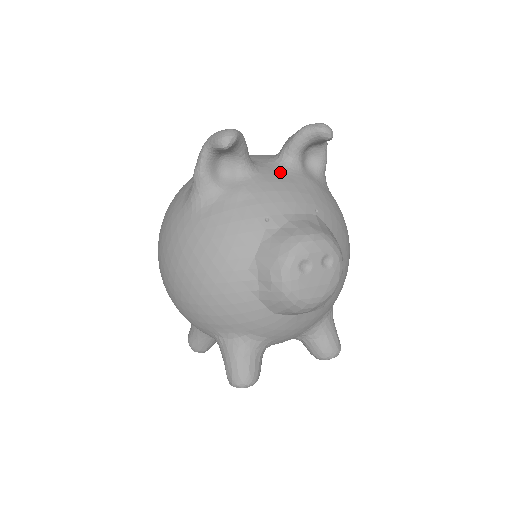
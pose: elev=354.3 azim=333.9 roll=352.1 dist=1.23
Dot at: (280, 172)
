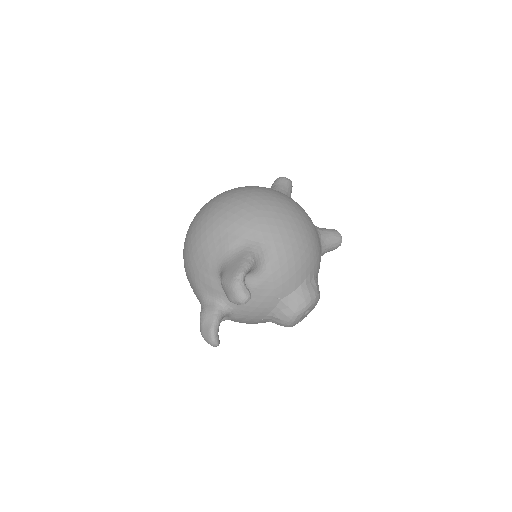
Dot at: occluded
